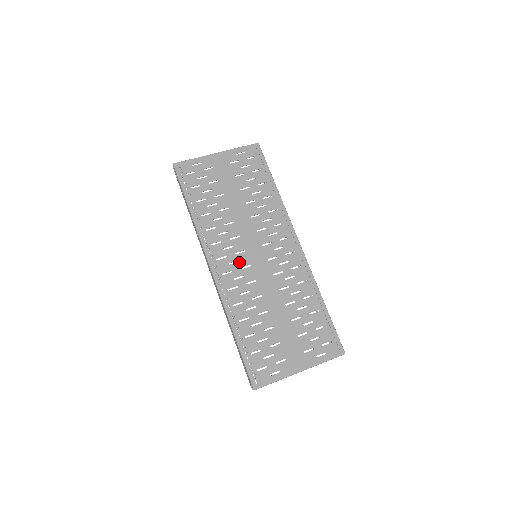
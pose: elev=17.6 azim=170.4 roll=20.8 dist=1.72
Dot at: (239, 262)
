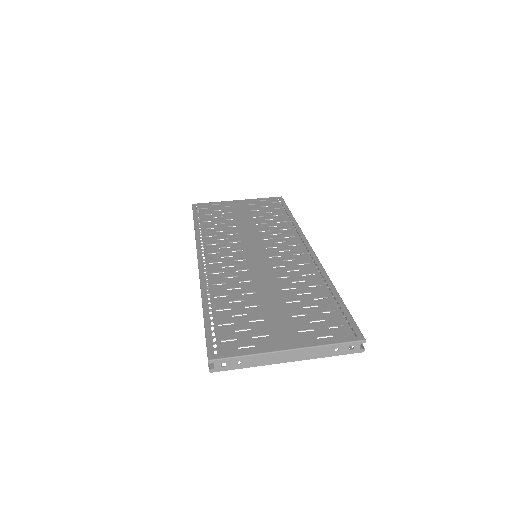
Dot at: (233, 257)
